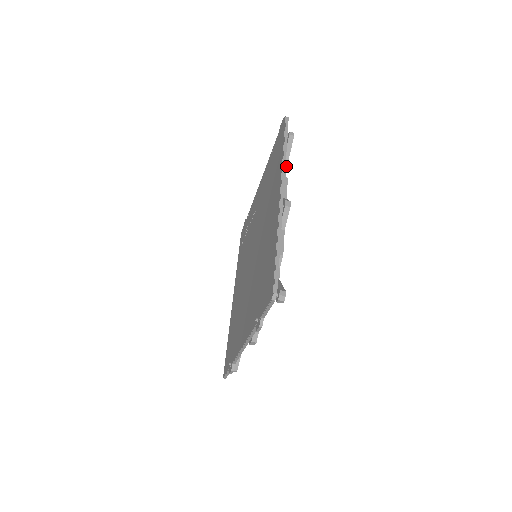
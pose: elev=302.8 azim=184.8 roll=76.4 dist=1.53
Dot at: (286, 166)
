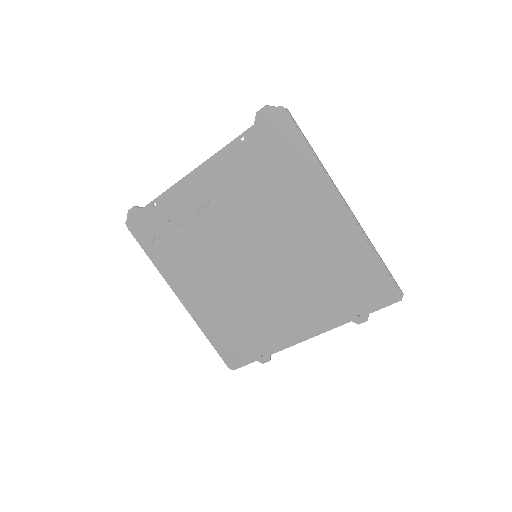
Dot at: occluded
